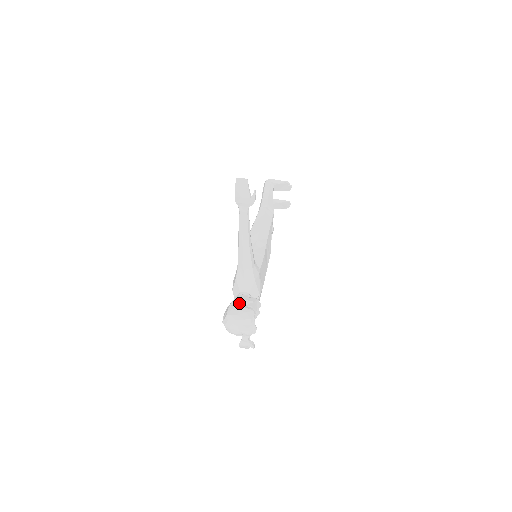
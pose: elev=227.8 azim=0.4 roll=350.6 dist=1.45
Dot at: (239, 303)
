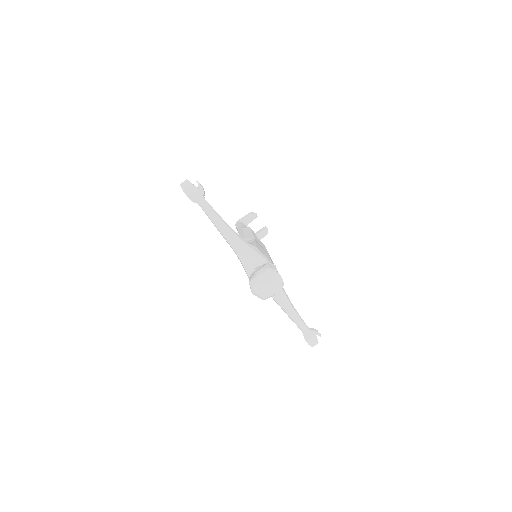
Dot at: (254, 272)
